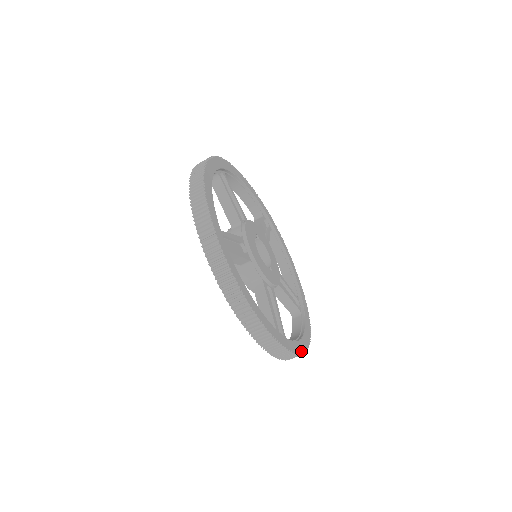
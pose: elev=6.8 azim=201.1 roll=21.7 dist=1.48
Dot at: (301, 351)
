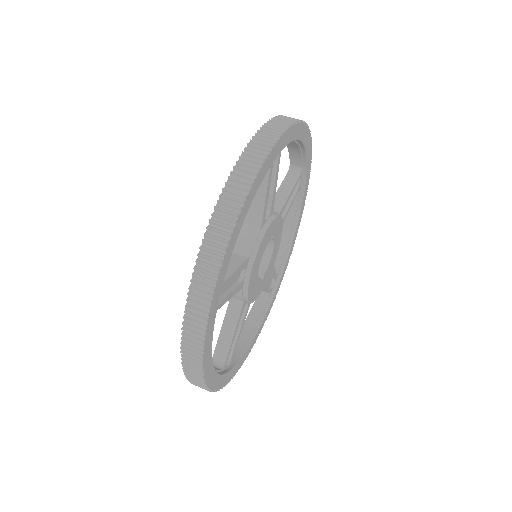
Dot at: (240, 366)
